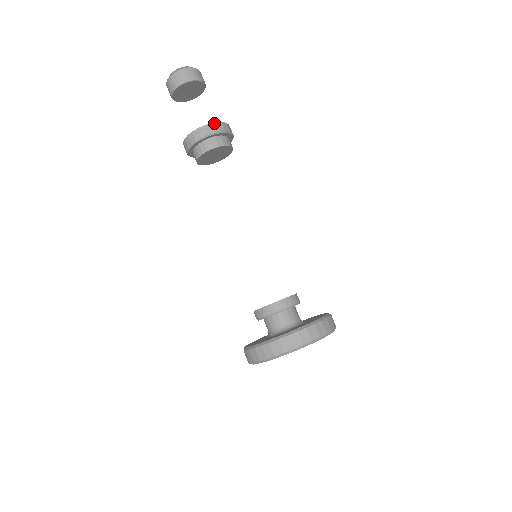
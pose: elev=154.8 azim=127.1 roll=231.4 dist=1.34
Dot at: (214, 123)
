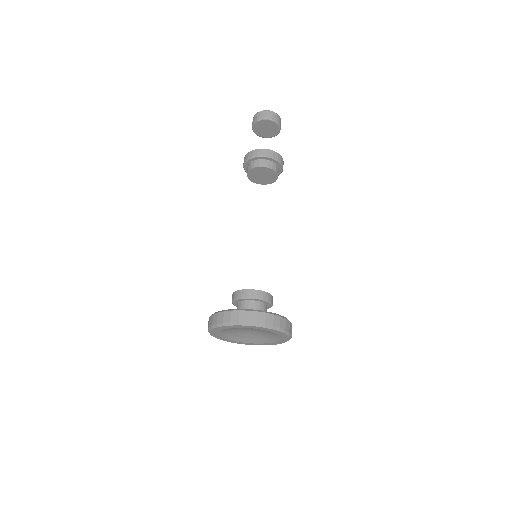
Dot at: (261, 149)
